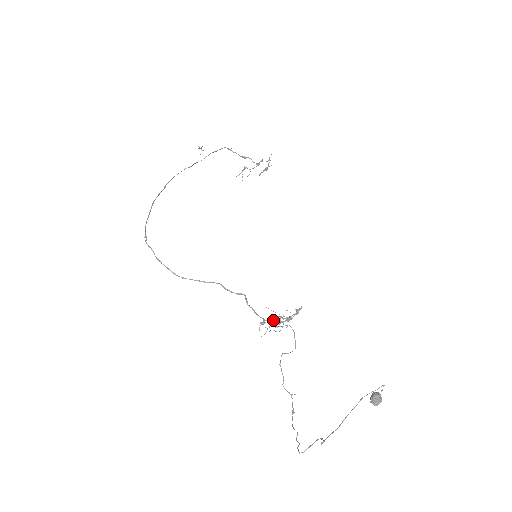
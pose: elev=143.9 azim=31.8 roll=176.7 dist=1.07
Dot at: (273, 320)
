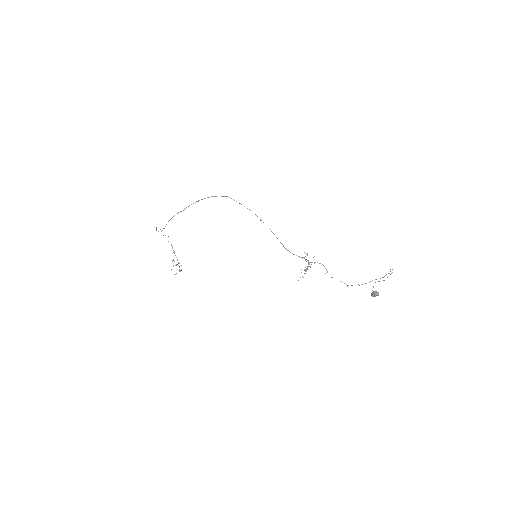
Dot at: occluded
